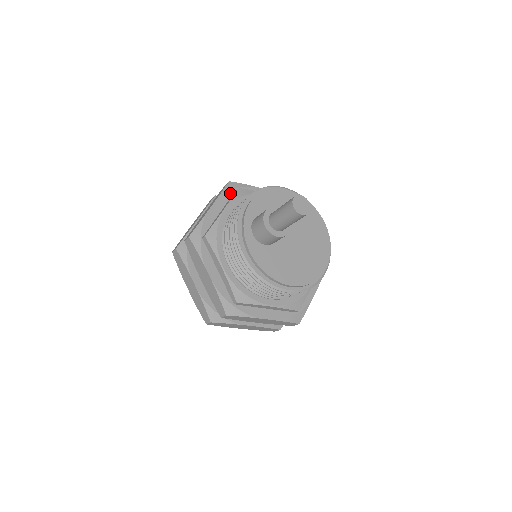
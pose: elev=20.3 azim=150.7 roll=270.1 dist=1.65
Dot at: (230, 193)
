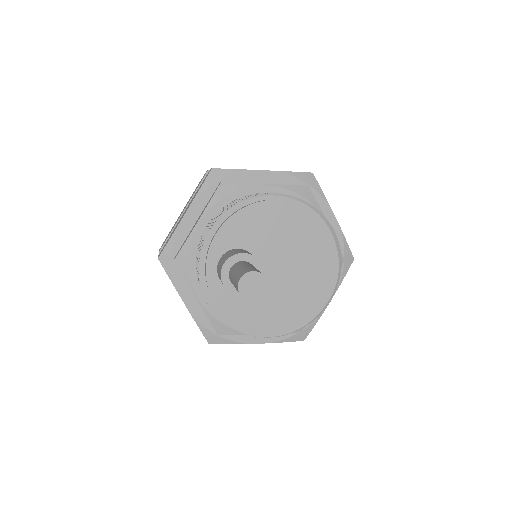
Dot at: (211, 188)
